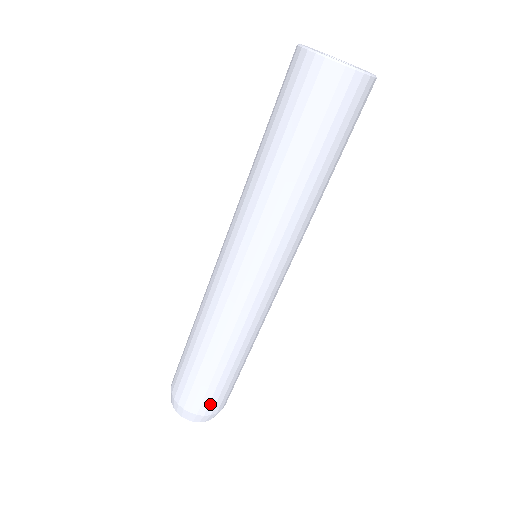
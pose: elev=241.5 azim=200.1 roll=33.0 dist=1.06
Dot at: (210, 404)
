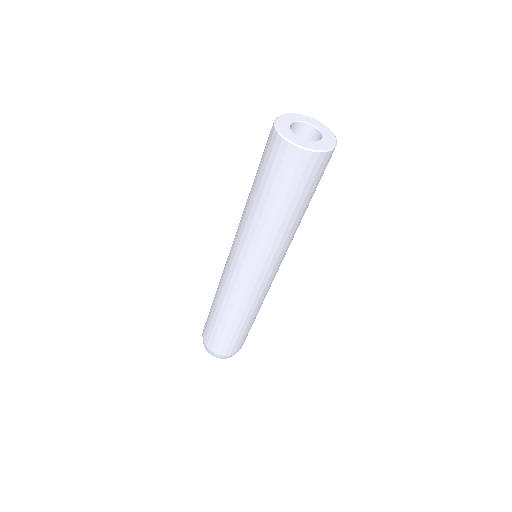
Dot at: (238, 347)
